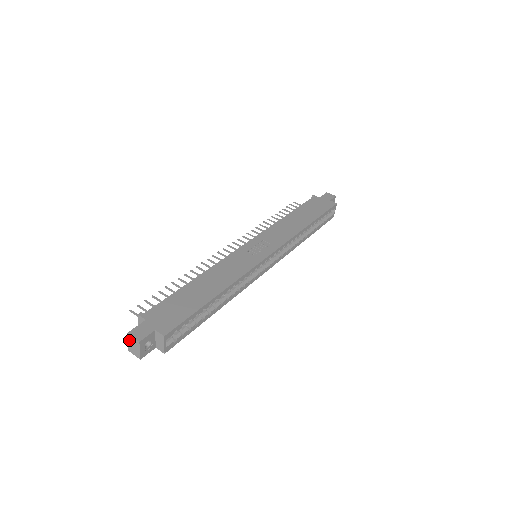
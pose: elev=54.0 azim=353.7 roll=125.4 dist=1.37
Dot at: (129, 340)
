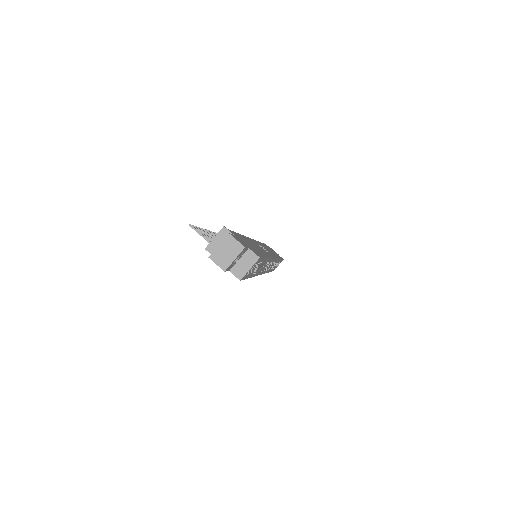
Dot at: (225, 243)
